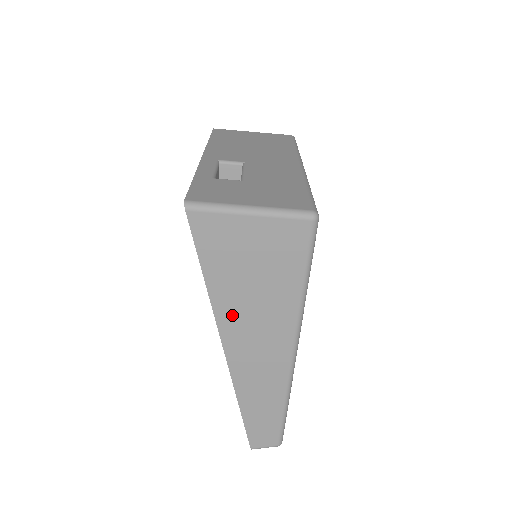
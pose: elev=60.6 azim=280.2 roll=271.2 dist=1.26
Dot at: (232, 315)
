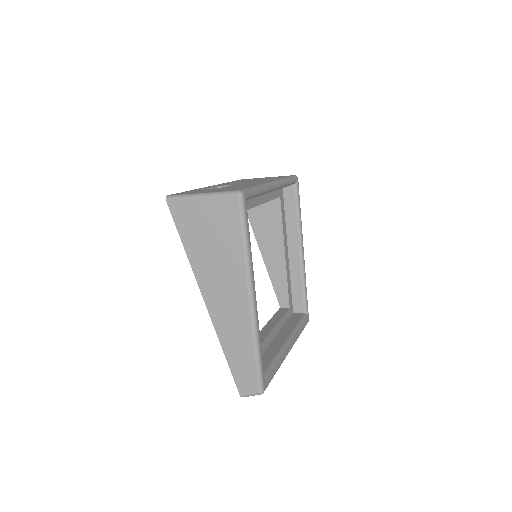
Dot at: (205, 273)
